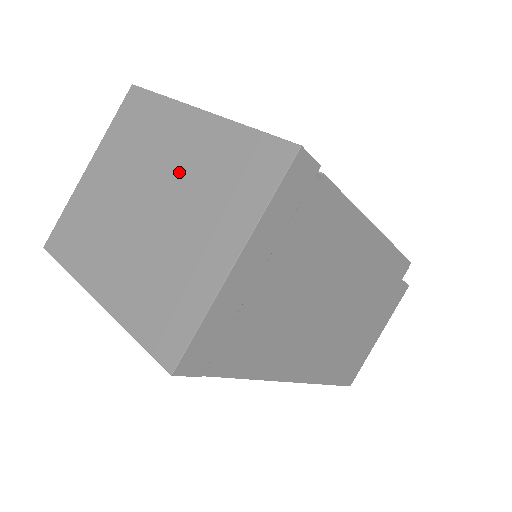
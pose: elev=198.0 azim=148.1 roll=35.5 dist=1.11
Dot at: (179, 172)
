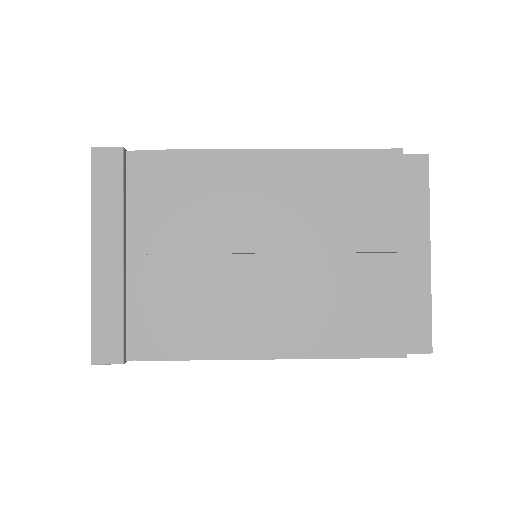
Dot at: occluded
